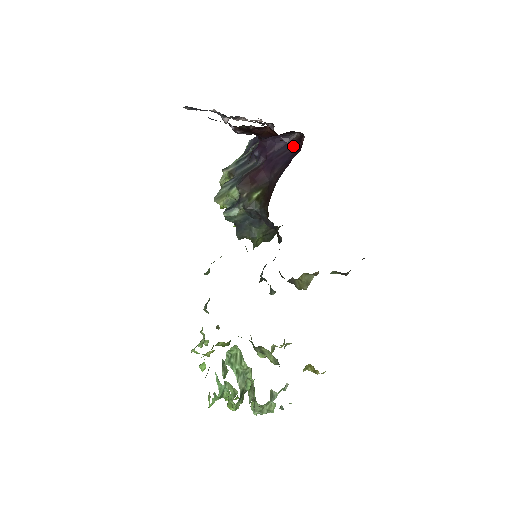
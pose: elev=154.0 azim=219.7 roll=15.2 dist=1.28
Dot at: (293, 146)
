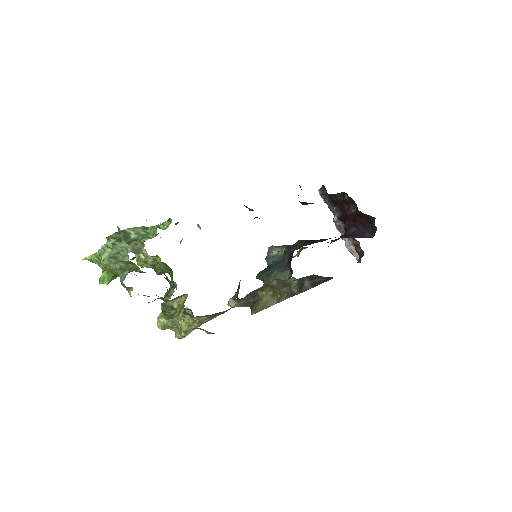
Dot at: occluded
